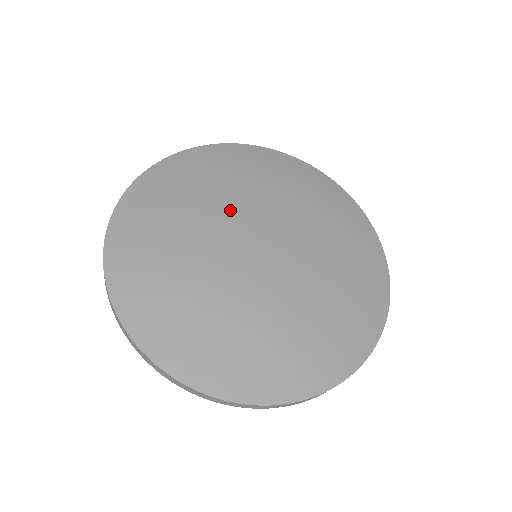
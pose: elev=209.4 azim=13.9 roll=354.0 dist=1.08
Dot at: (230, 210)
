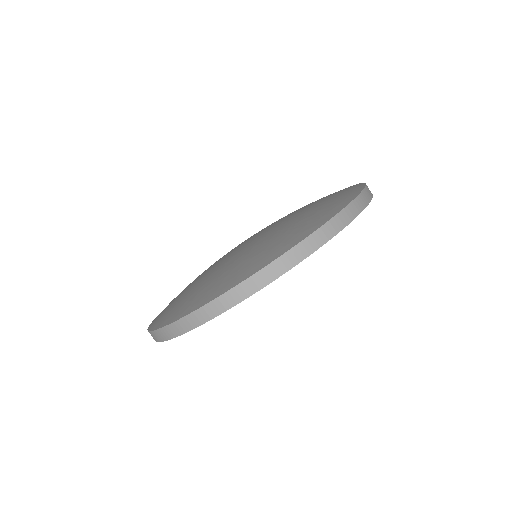
Dot at: occluded
